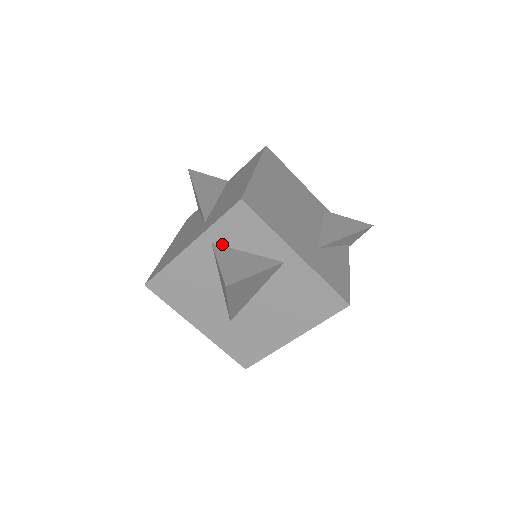
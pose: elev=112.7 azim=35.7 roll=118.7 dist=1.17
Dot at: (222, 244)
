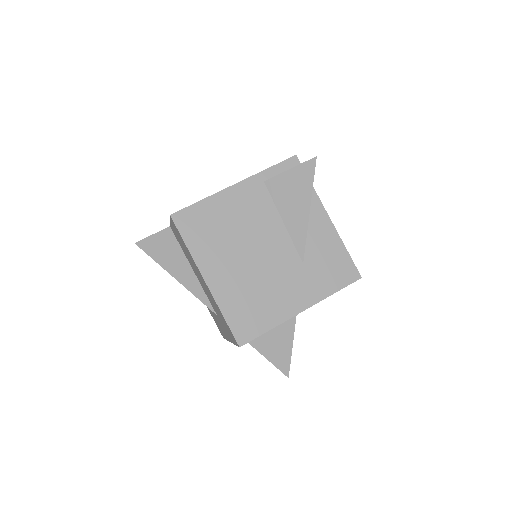
Dot at: occluded
